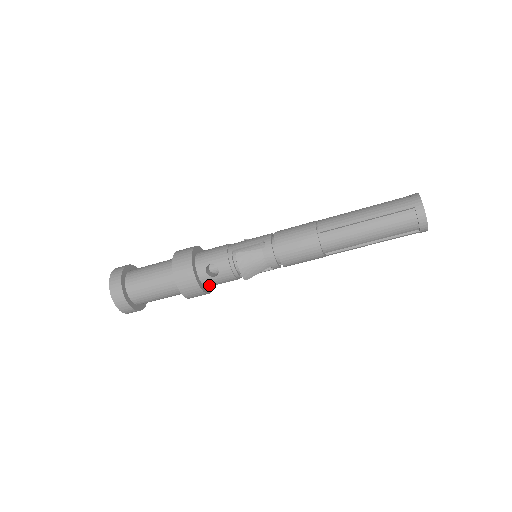
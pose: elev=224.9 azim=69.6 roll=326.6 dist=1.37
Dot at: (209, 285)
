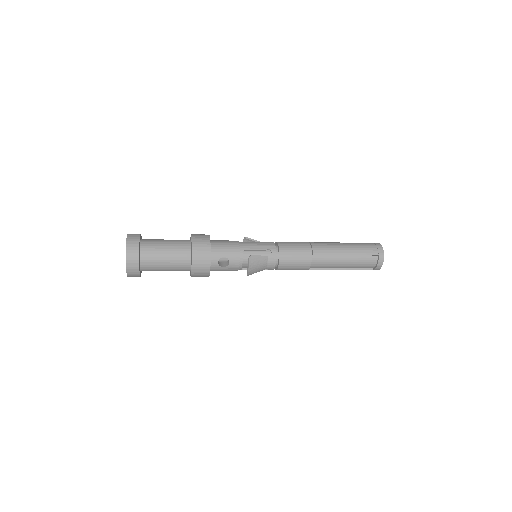
Dot at: (213, 270)
